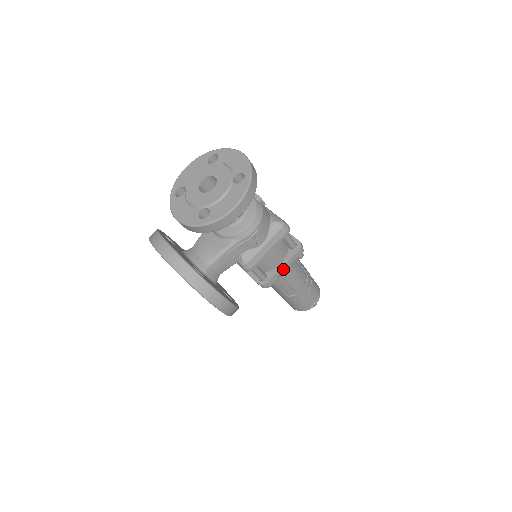
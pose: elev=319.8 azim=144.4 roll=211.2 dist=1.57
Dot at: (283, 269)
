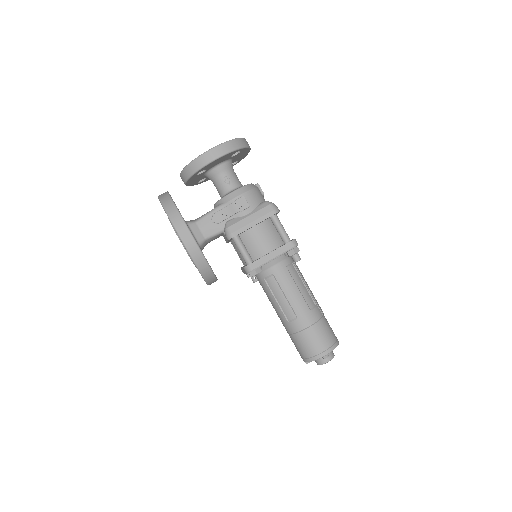
Dot at: (270, 257)
